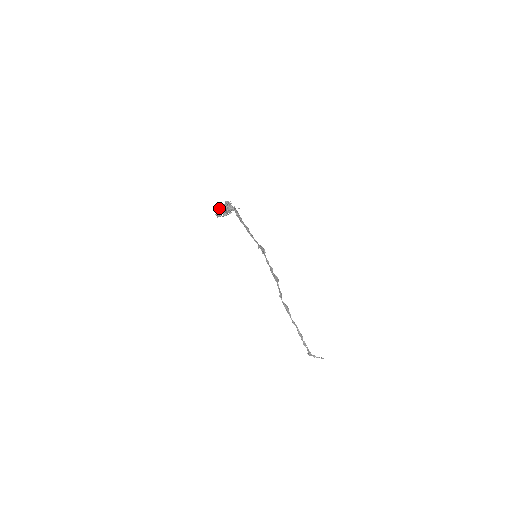
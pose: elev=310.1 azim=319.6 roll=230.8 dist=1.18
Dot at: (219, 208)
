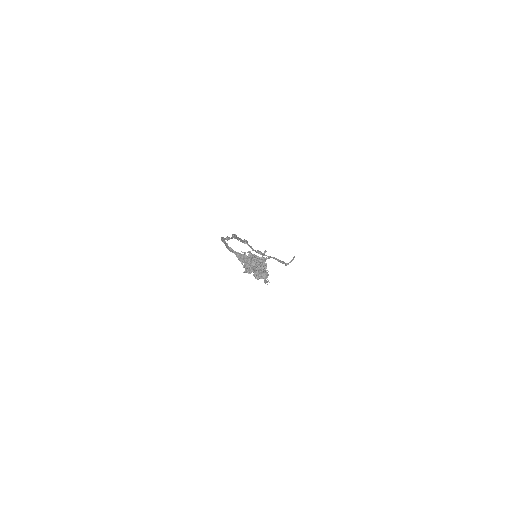
Dot at: (263, 274)
